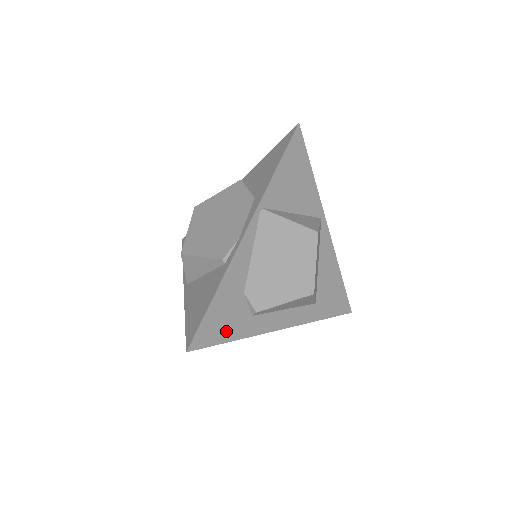
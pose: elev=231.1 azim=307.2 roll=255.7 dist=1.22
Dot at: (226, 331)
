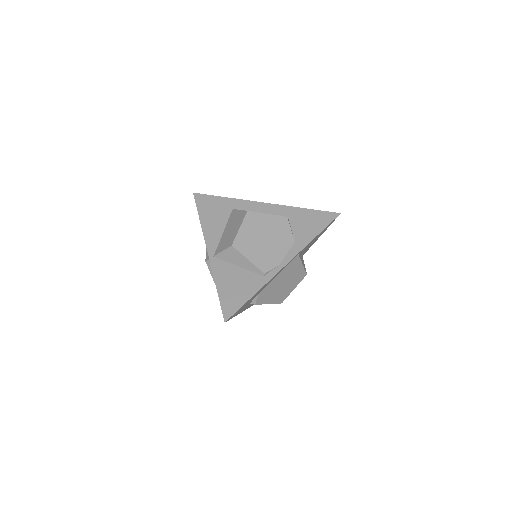
Dot at: (239, 311)
